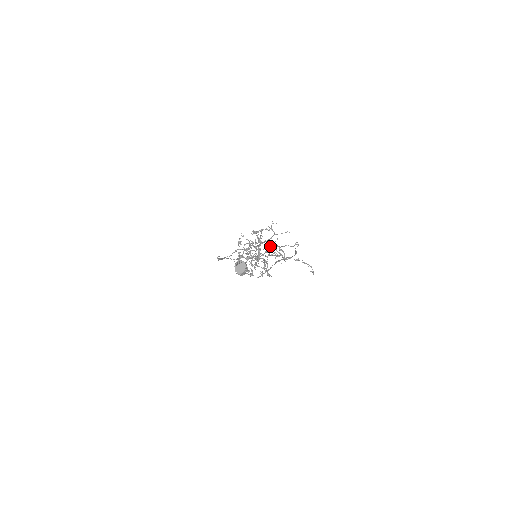
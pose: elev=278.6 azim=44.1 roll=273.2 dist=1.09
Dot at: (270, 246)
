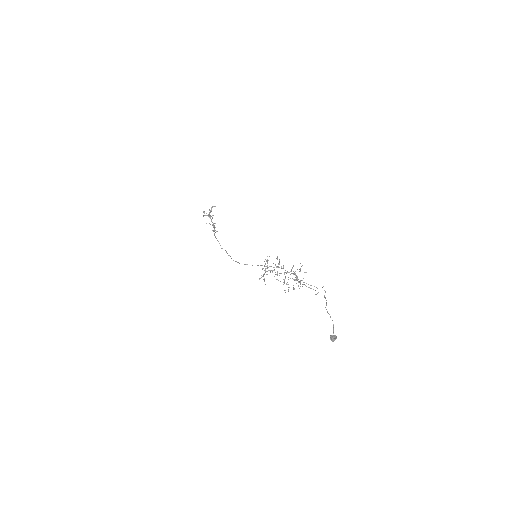
Dot at: (297, 279)
